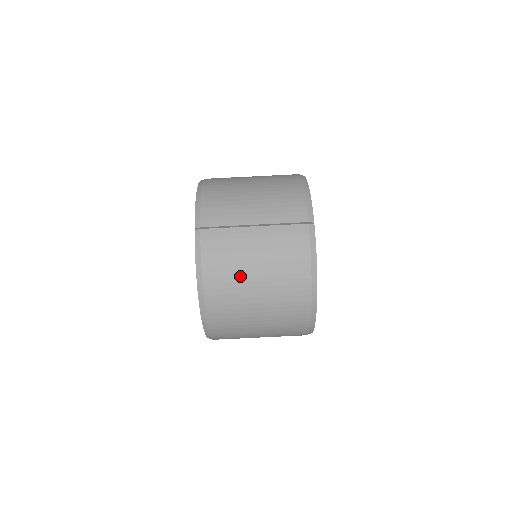
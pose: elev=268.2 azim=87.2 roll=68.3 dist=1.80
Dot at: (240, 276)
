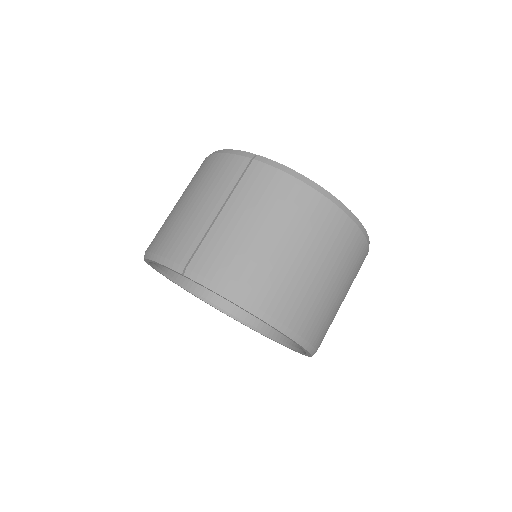
Dot at: (262, 256)
